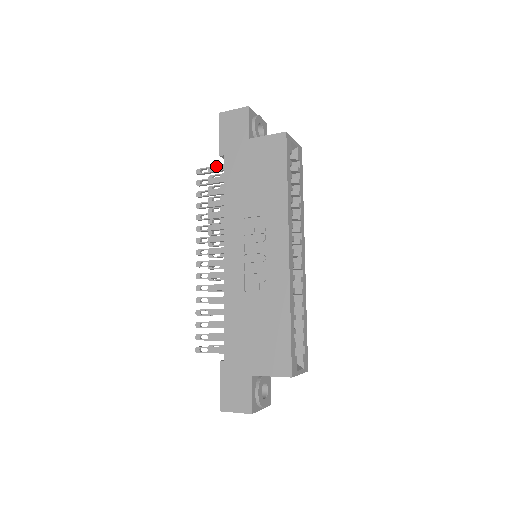
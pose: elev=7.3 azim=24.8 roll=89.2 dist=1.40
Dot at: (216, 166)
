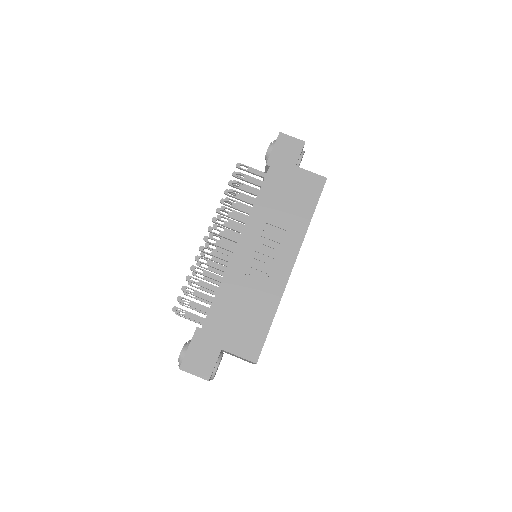
Dot at: (256, 169)
